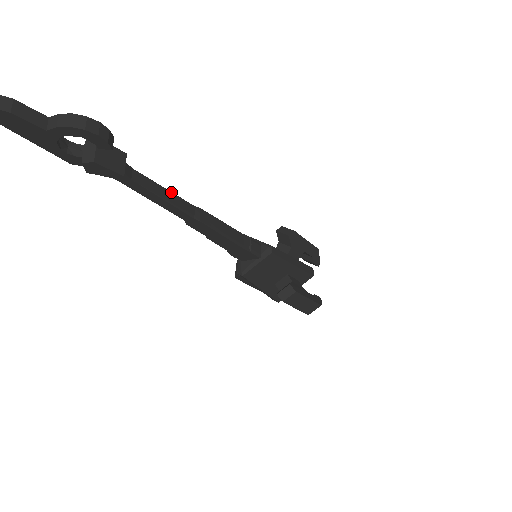
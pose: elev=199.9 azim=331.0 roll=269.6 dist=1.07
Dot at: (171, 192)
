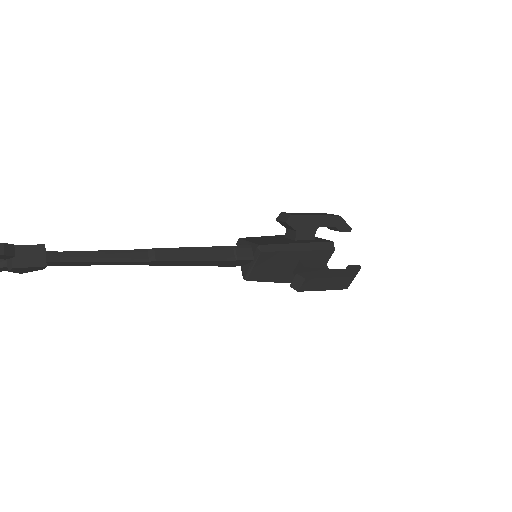
Dot at: (113, 250)
